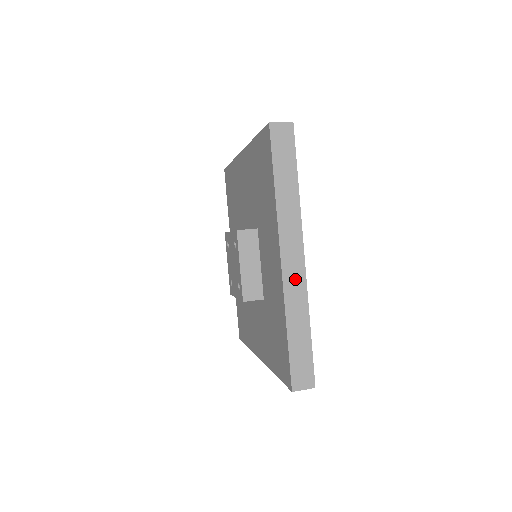
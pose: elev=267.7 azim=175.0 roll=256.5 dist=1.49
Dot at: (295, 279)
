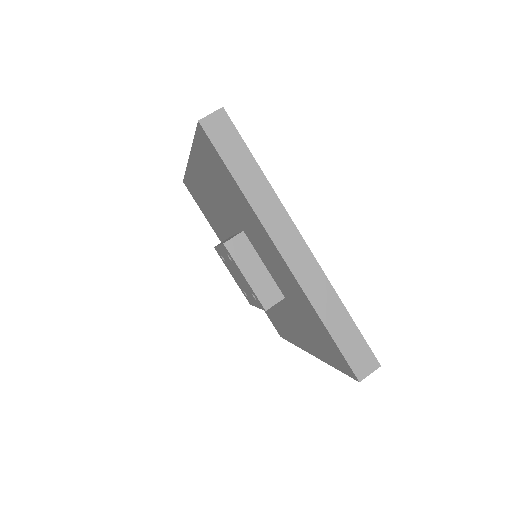
Dot at: (306, 268)
